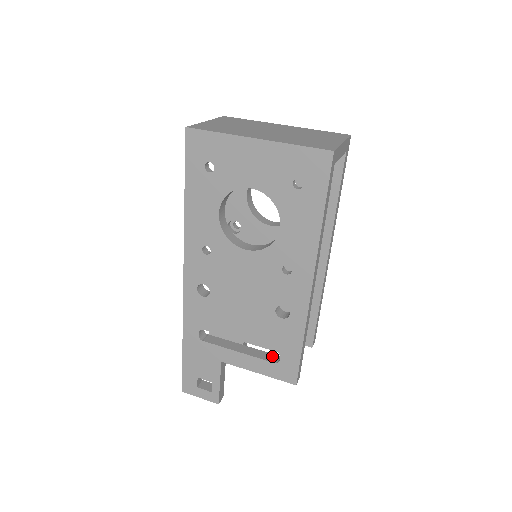
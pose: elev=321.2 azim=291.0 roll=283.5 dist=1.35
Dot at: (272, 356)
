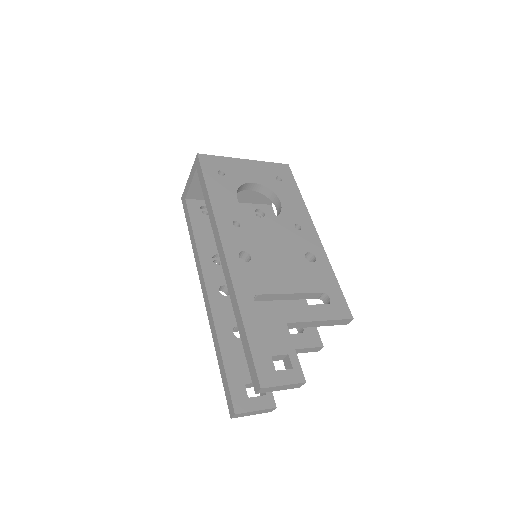
Dot at: occluded
